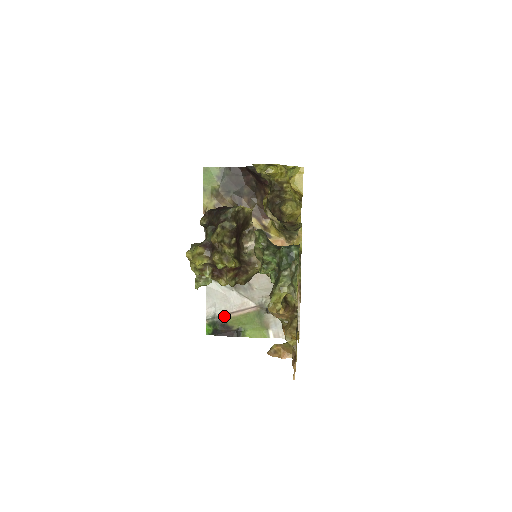
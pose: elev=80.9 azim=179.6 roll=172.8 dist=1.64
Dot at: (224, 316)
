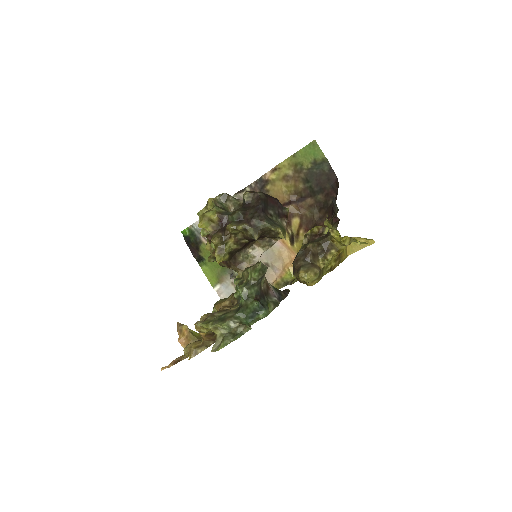
Dot at: (204, 239)
